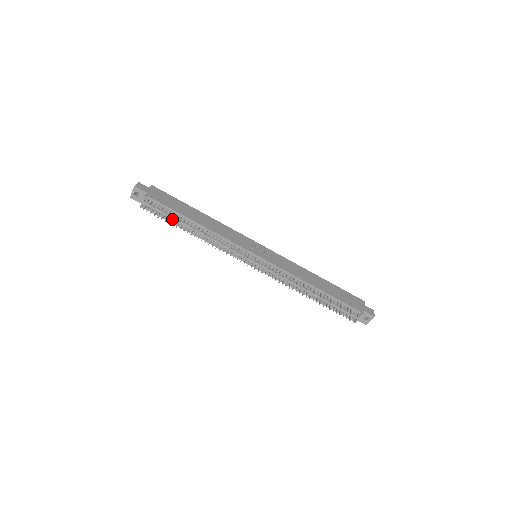
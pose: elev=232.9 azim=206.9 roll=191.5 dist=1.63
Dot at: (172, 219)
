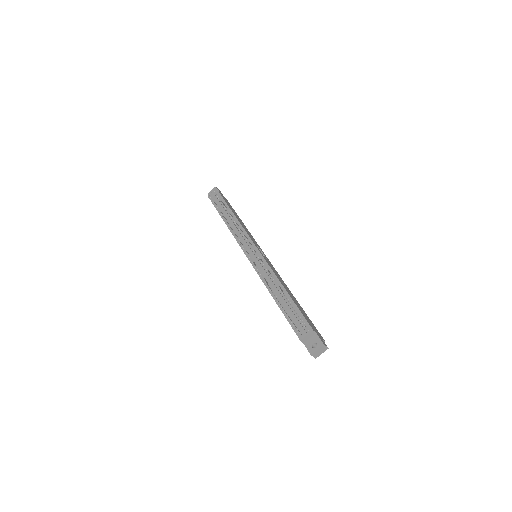
Dot at: (220, 209)
